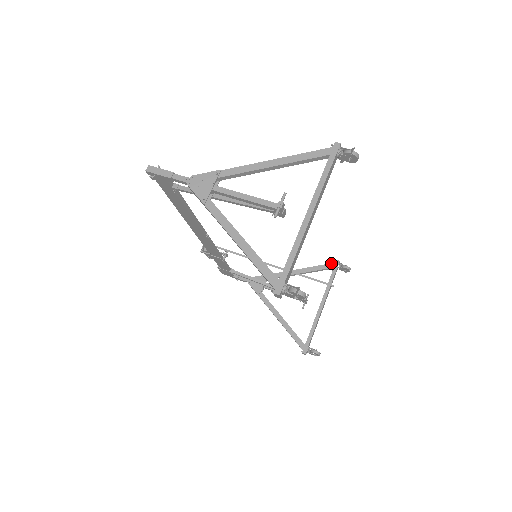
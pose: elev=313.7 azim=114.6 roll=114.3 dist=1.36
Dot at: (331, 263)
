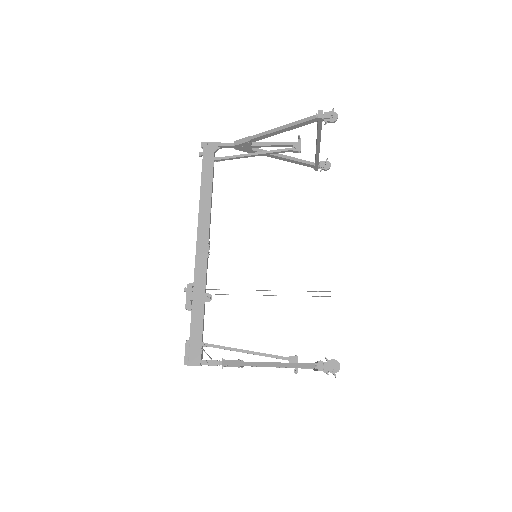
Dot at: occluded
